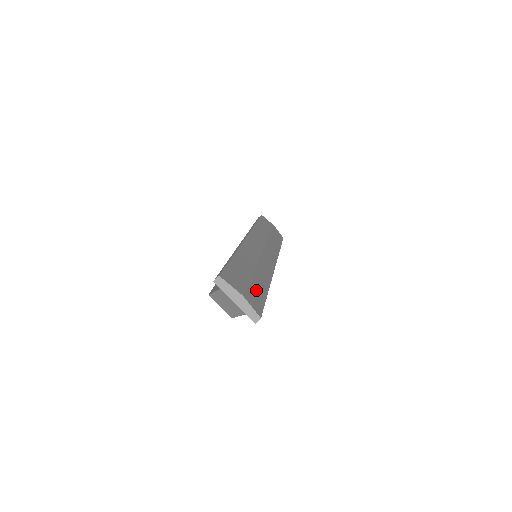
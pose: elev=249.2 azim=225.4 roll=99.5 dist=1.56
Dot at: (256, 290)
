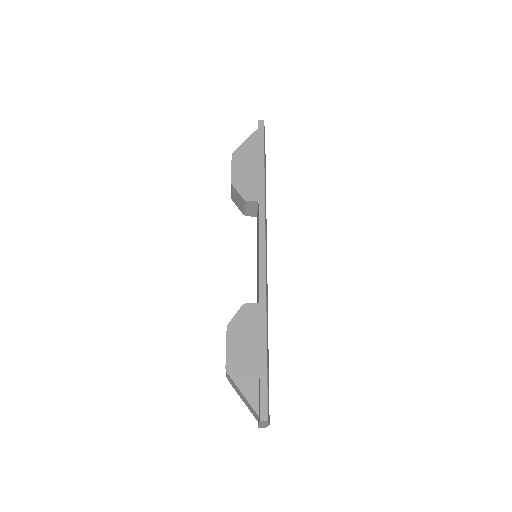
Dot at: occluded
